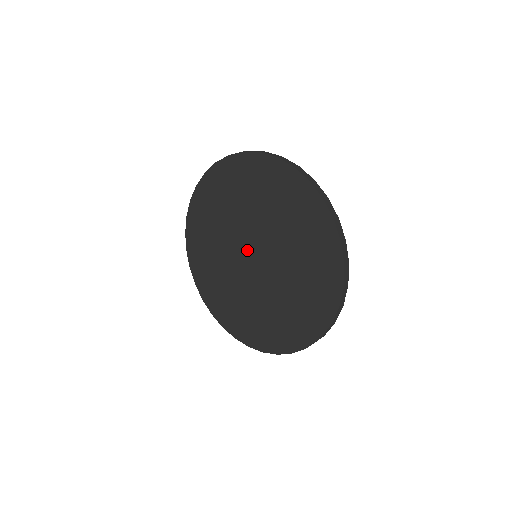
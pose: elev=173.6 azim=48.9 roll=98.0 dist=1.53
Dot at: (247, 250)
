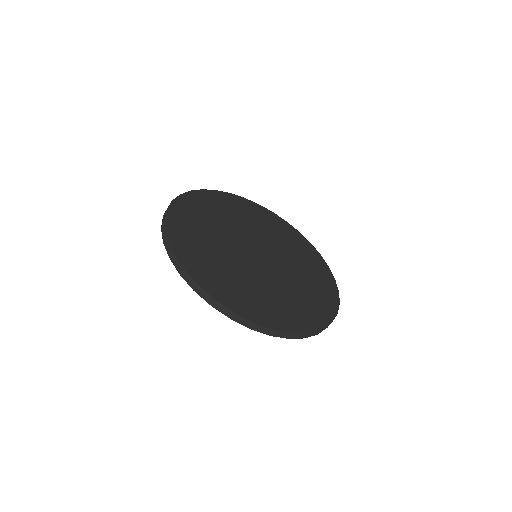
Dot at: occluded
